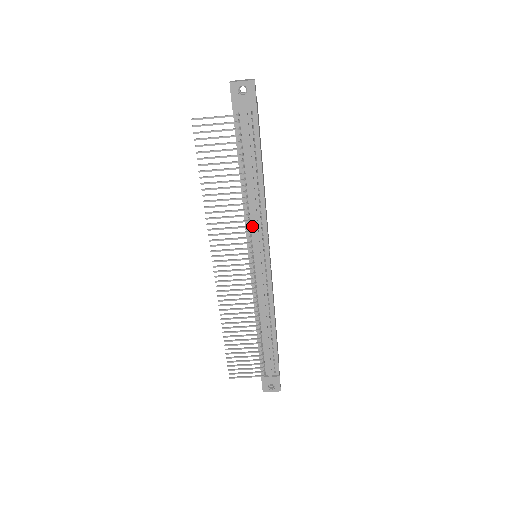
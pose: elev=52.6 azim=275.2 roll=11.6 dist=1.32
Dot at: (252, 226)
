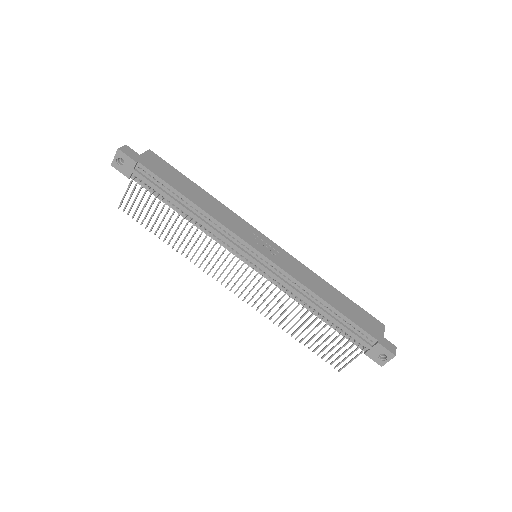
Dot at: (222, 239)
